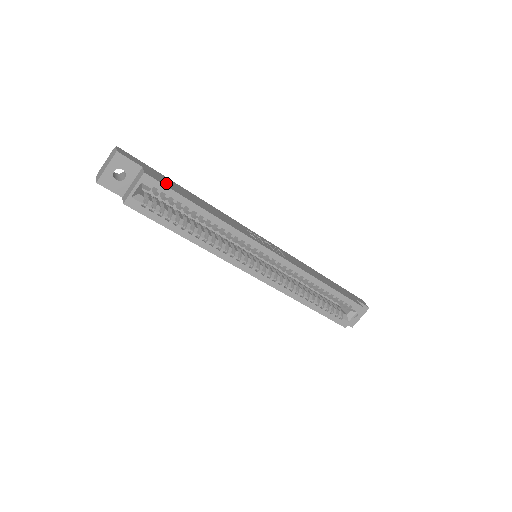
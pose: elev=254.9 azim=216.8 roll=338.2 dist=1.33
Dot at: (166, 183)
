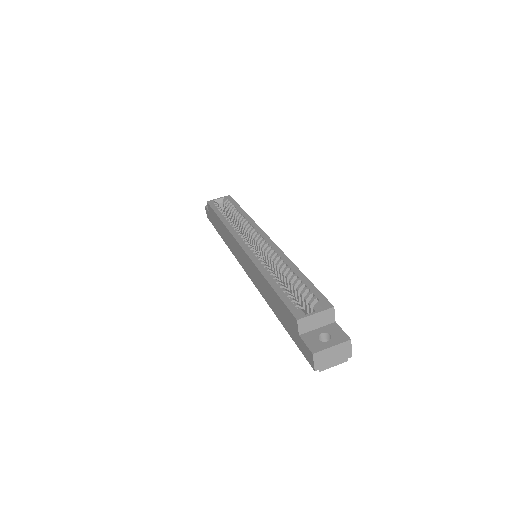
Dot at: occluded
